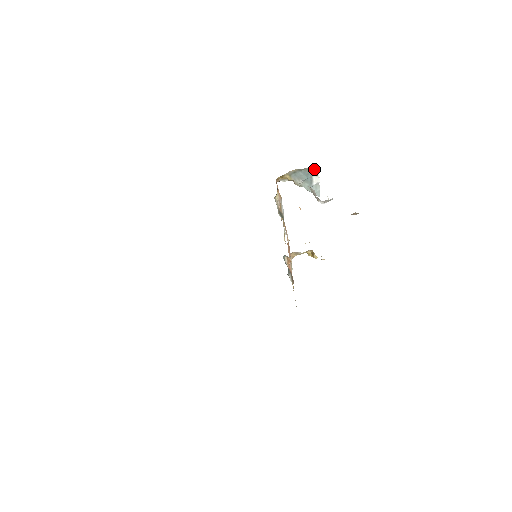
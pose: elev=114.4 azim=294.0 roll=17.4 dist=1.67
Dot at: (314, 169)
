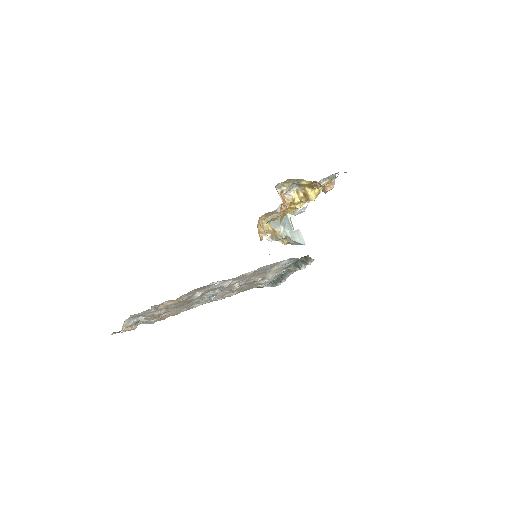
Dot at: (288, 214)
